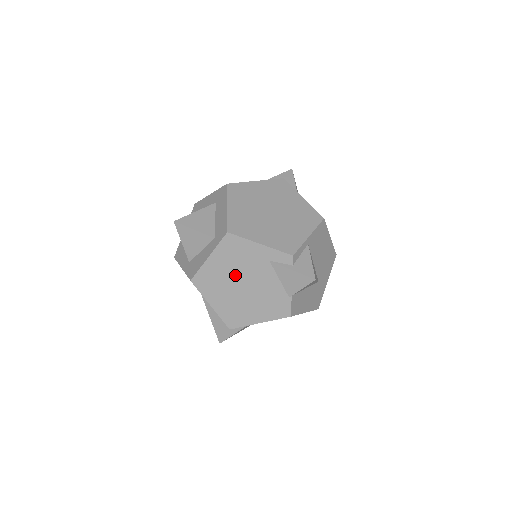
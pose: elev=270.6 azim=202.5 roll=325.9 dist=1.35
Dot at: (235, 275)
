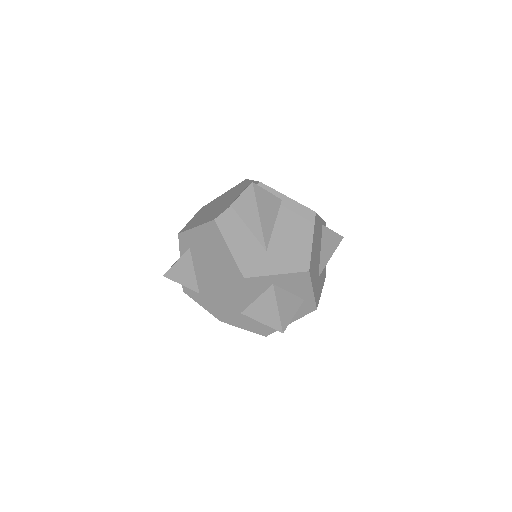
Dot at: (222, 200)
